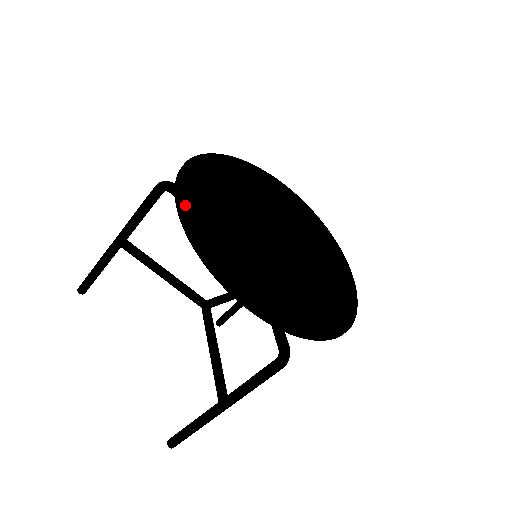
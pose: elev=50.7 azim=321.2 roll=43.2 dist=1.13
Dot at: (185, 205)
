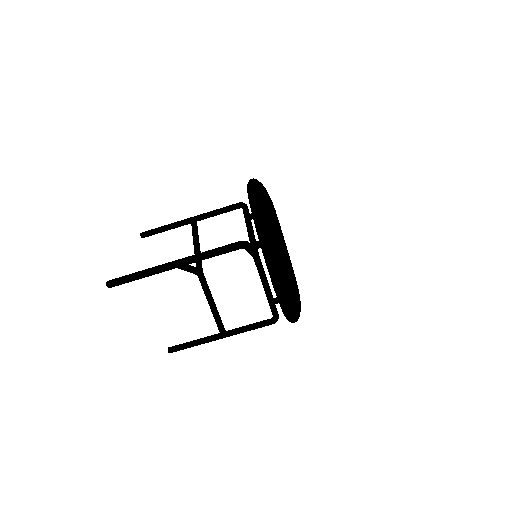
Dot at: occluded
